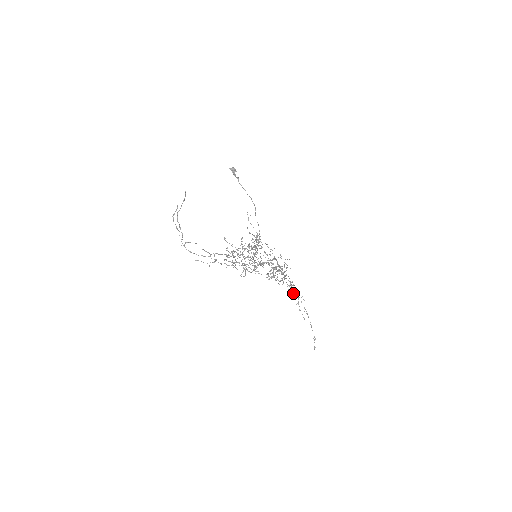
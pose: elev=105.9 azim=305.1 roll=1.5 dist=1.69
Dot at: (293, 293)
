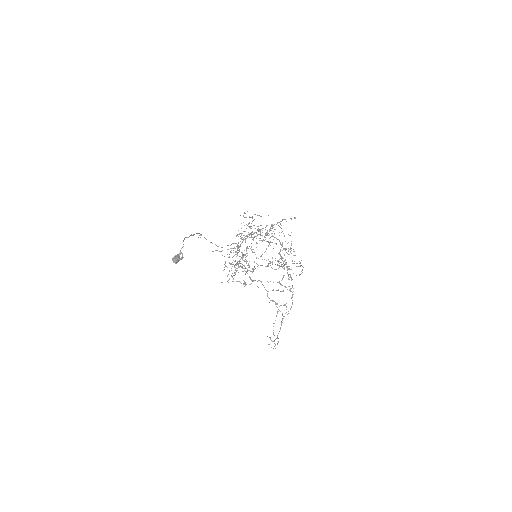
Dot at: occluded
